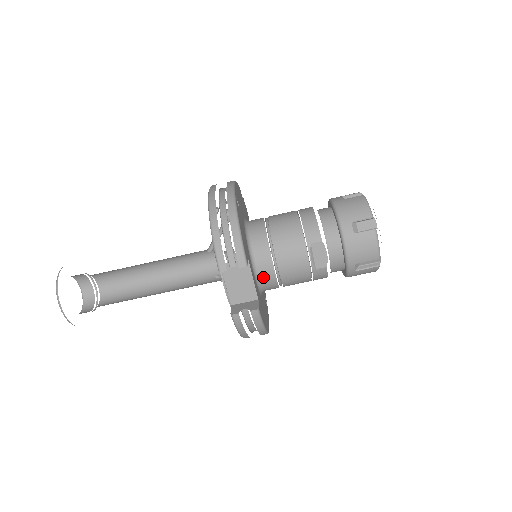
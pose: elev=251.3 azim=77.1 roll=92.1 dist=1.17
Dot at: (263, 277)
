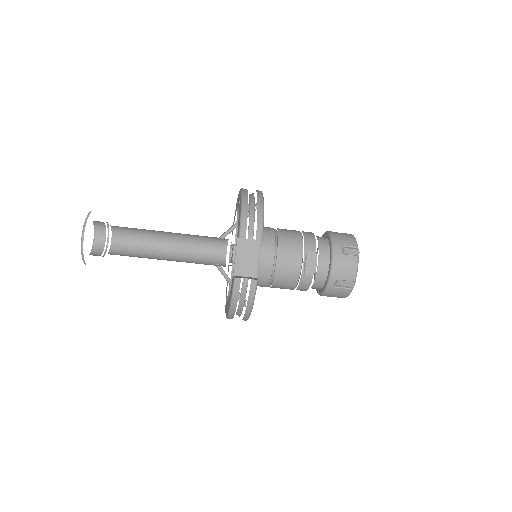
Dot at: (262, 267)
